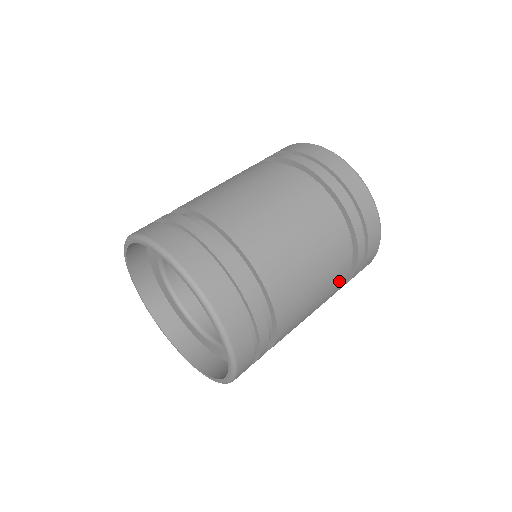
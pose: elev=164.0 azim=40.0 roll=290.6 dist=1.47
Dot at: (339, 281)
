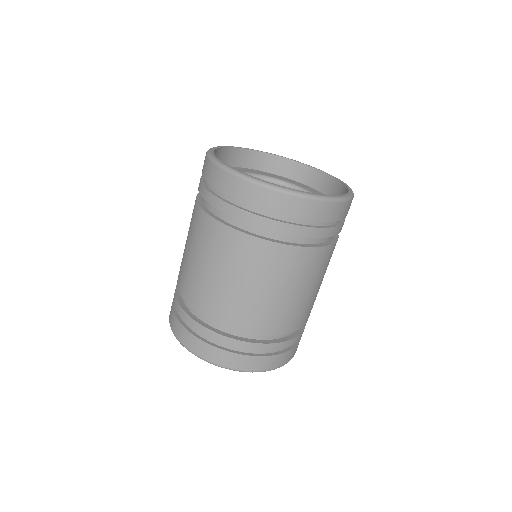
Dot at: (296, 262)
